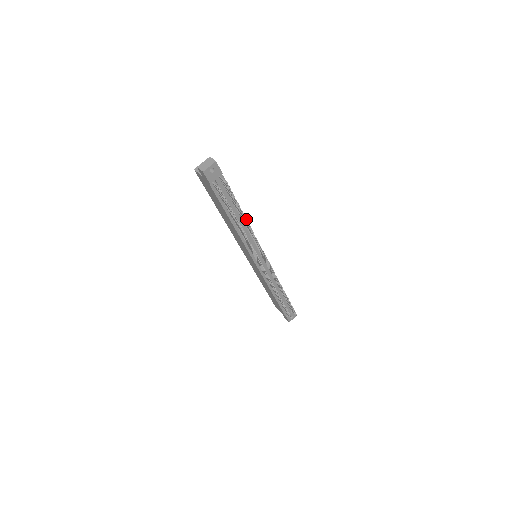
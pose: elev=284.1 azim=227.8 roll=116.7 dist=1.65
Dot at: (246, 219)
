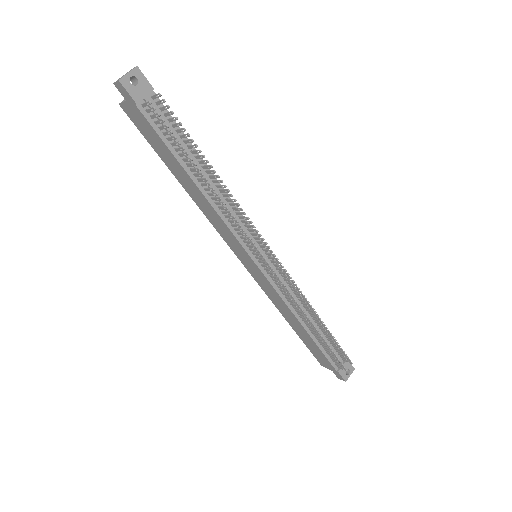
Dot at: (211, 166)
